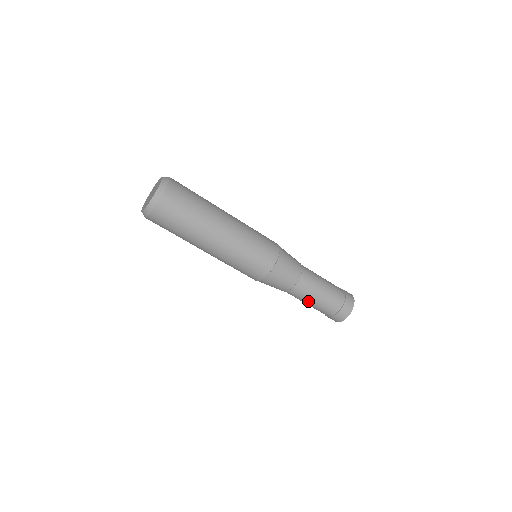
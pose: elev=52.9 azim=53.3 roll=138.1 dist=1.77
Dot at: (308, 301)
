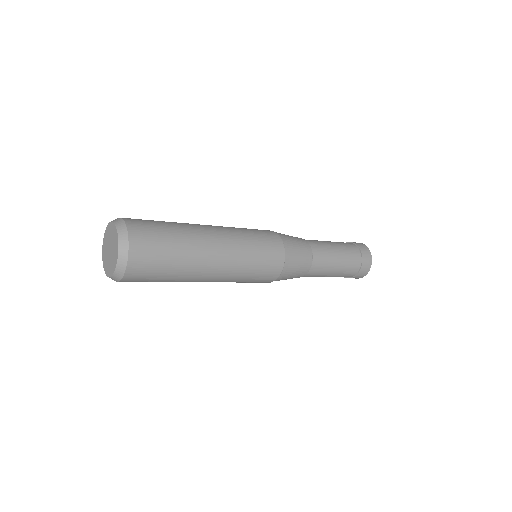
Dot at: (325, 276)
